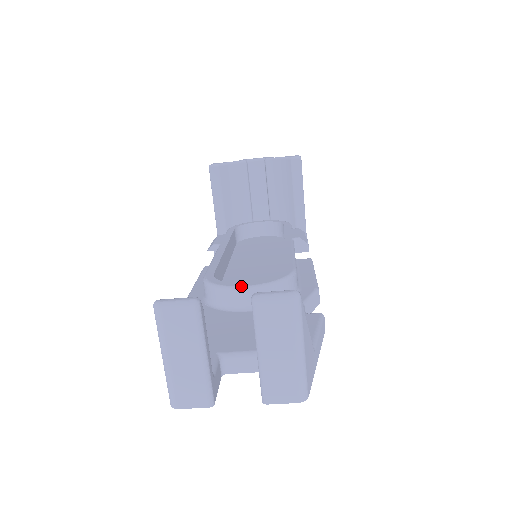
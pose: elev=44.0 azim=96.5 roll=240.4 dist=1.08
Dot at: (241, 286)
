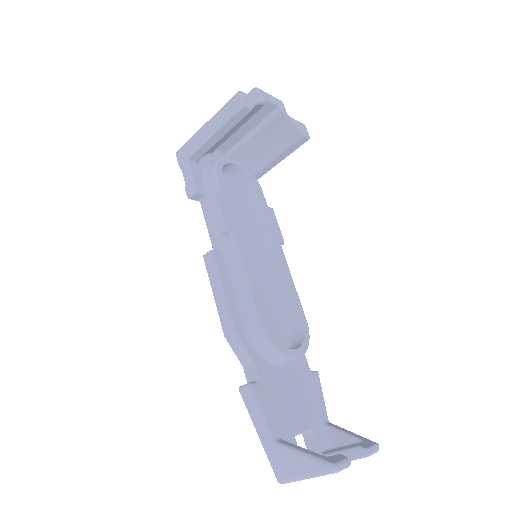
Dot at: (294, 356)
